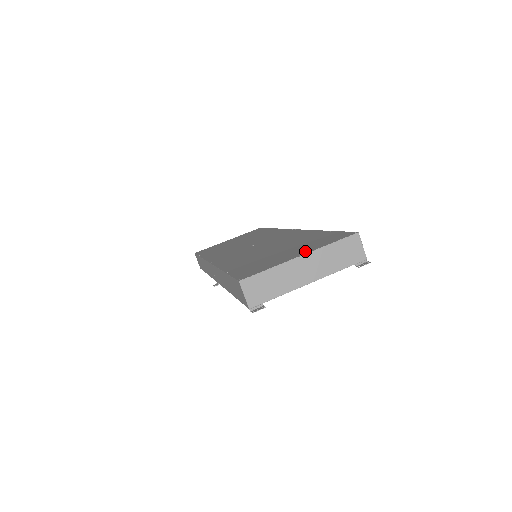
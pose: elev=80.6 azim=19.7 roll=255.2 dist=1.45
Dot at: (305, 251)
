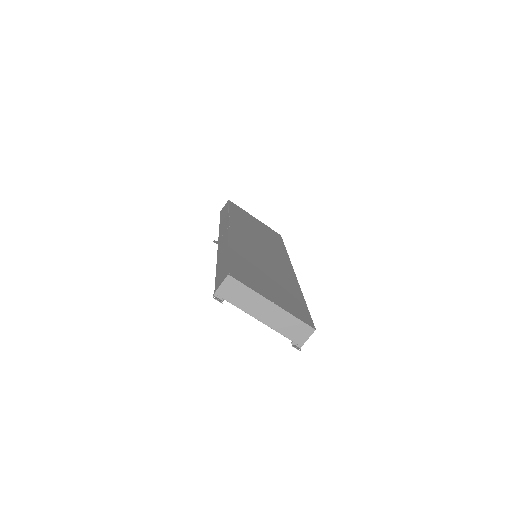
Dot at: (279, 303)
